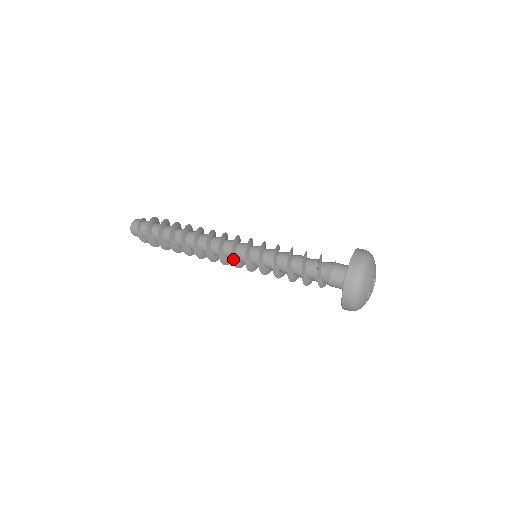
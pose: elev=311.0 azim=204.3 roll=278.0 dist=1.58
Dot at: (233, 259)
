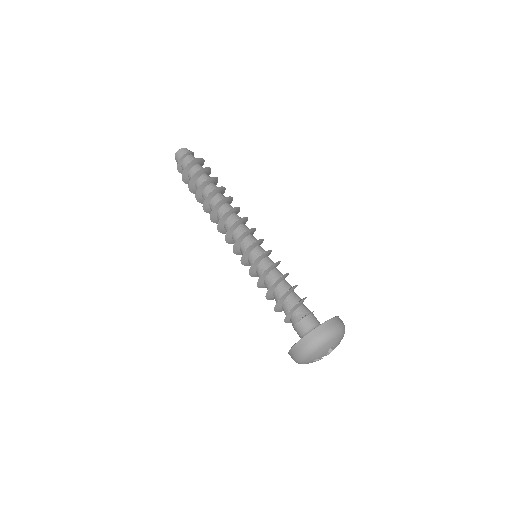
Dot at: (235, 246)
